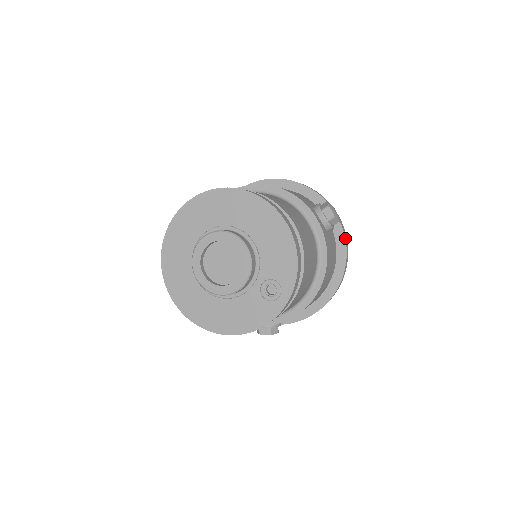
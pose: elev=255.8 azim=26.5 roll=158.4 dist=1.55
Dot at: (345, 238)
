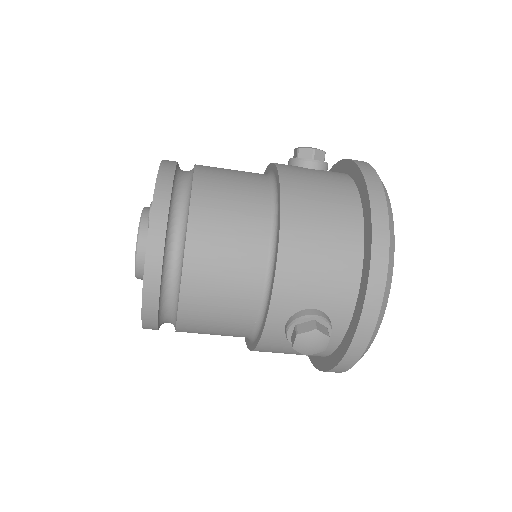
Dot at: (356, 163)
